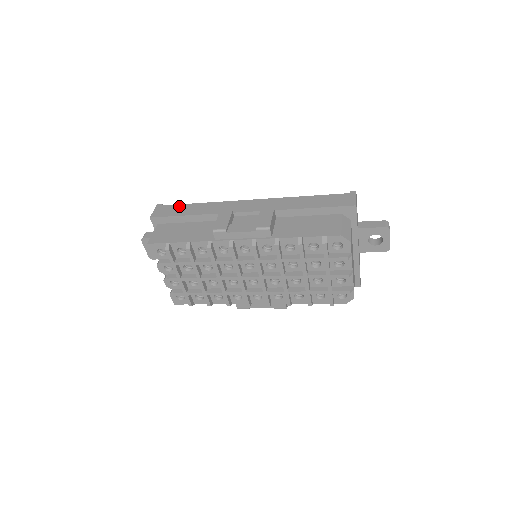
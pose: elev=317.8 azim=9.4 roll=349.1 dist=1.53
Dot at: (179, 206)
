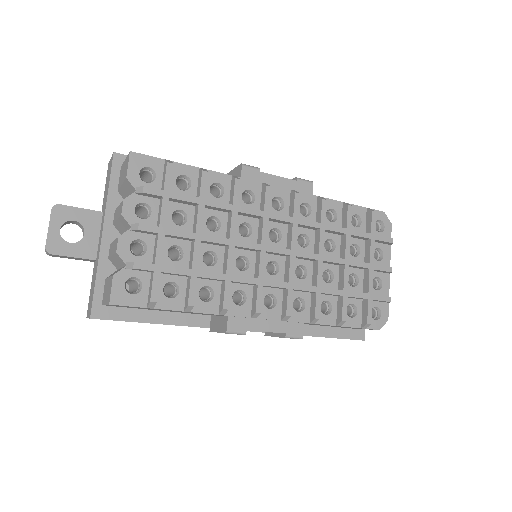
Dot at: occluded
